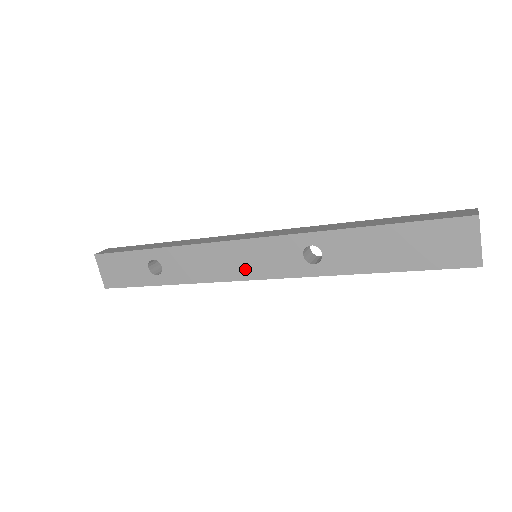
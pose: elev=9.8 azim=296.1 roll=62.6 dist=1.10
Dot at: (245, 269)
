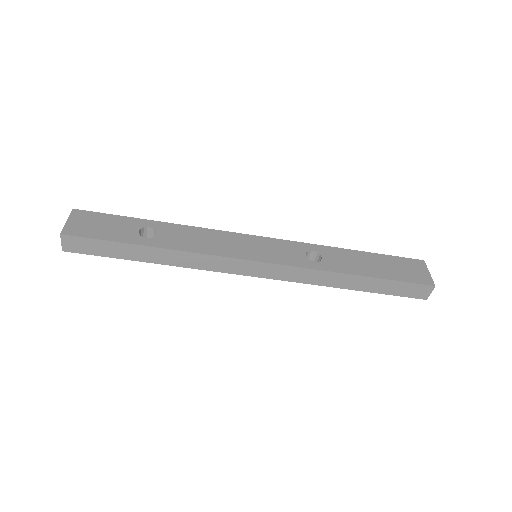
Dot at: (250, 253)
